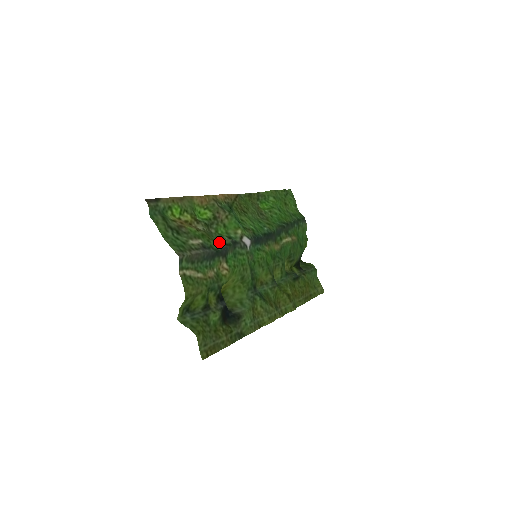
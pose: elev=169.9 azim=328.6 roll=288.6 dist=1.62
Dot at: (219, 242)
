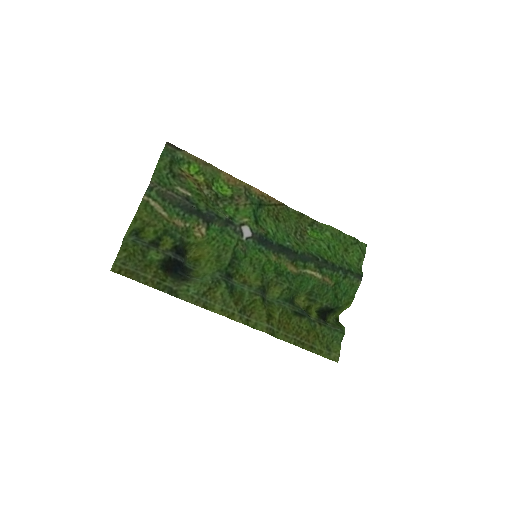
Dot at: (211, 209)
